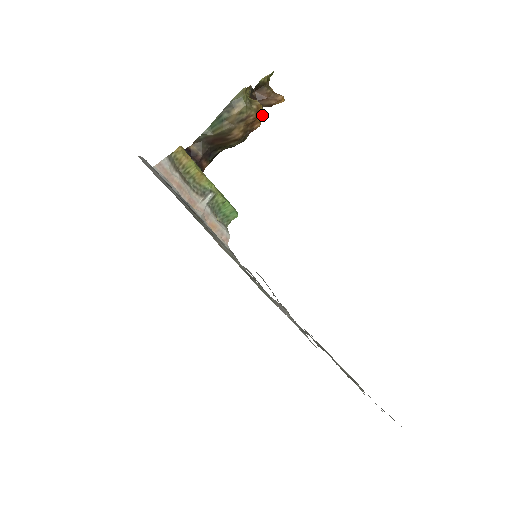
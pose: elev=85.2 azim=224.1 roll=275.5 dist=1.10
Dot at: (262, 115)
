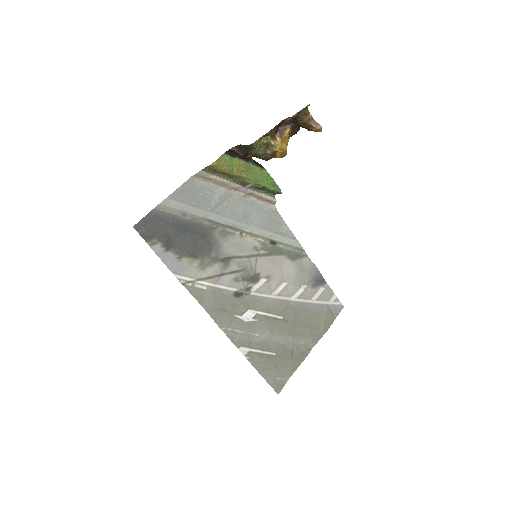
Dot at: (285, 151)
